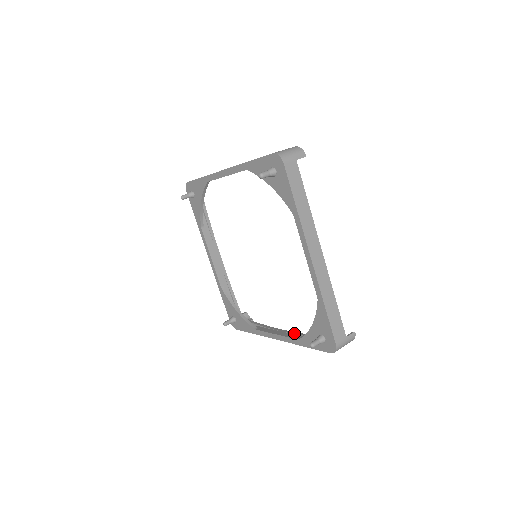
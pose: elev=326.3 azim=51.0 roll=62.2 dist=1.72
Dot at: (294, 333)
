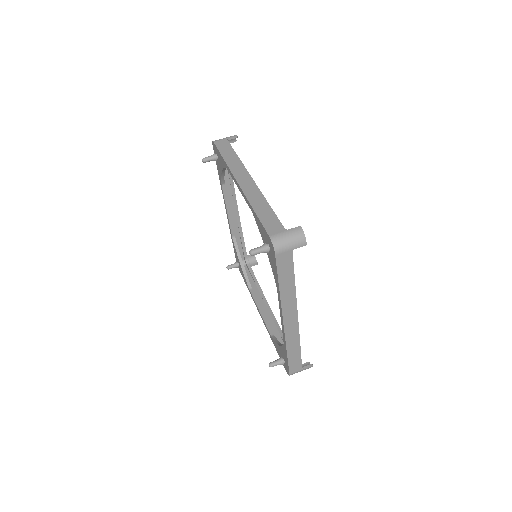
Dot at: (274, 320)
